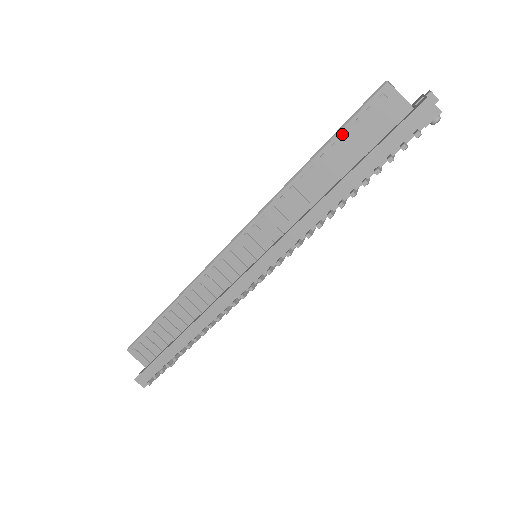
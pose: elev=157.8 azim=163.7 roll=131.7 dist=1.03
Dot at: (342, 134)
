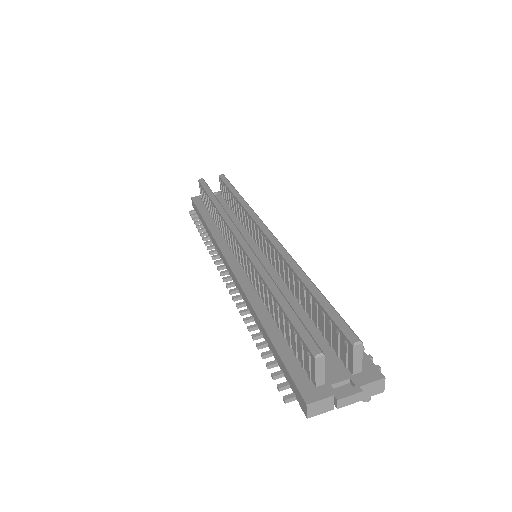
Dot at: (288, 320)
